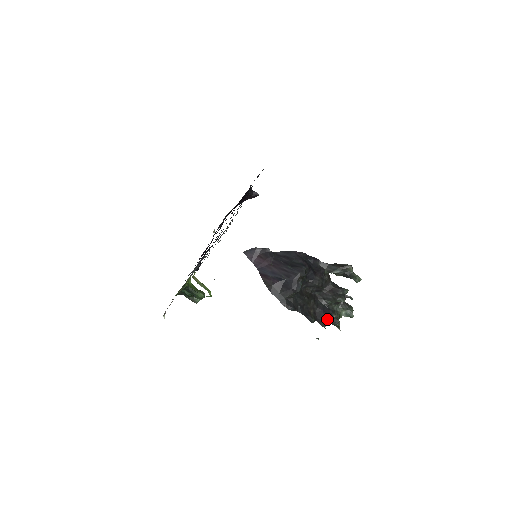
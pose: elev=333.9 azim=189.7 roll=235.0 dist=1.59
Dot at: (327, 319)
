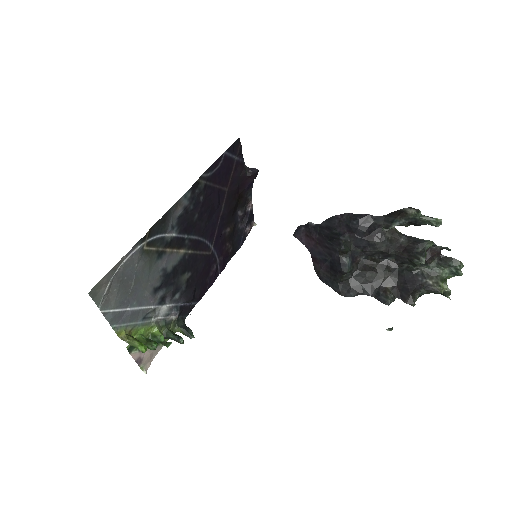
Dot at: (413, 292)
